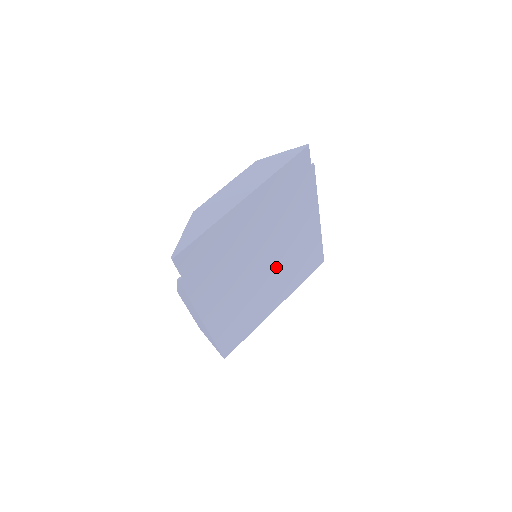
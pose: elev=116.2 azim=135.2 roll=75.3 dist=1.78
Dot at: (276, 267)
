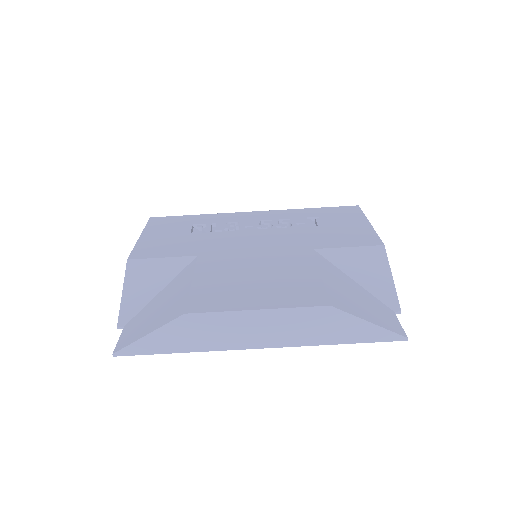
Dot at: occluded
